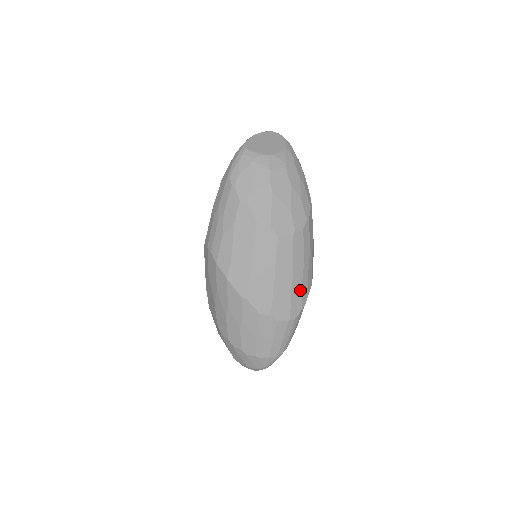
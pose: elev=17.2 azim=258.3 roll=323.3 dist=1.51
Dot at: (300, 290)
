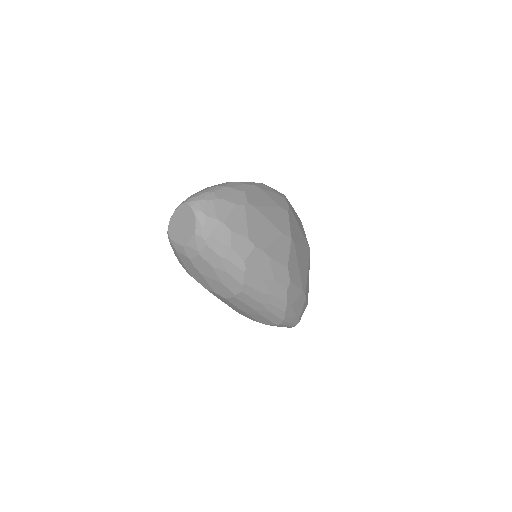
Dot at: (271, 314)
